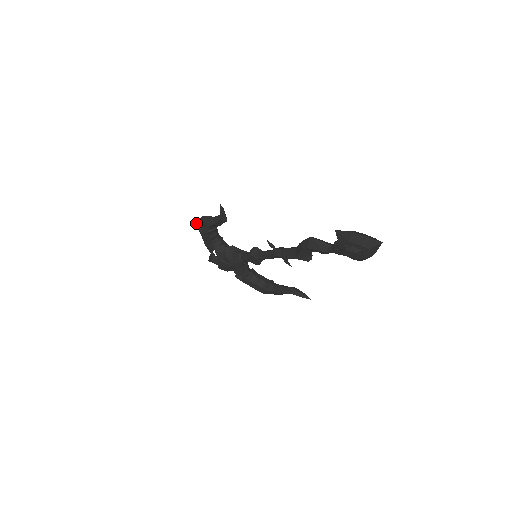
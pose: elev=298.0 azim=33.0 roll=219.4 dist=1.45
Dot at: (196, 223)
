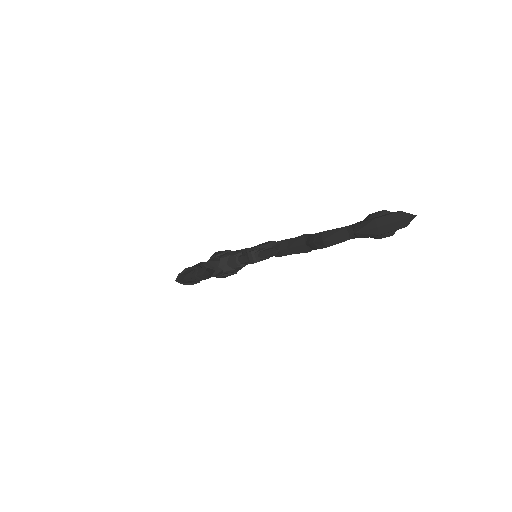
Dot at: occluded
